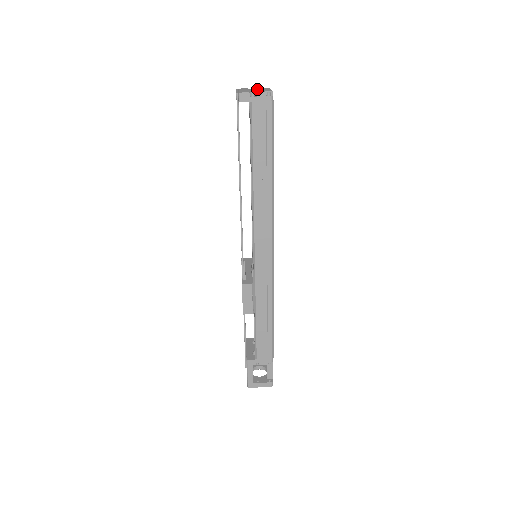
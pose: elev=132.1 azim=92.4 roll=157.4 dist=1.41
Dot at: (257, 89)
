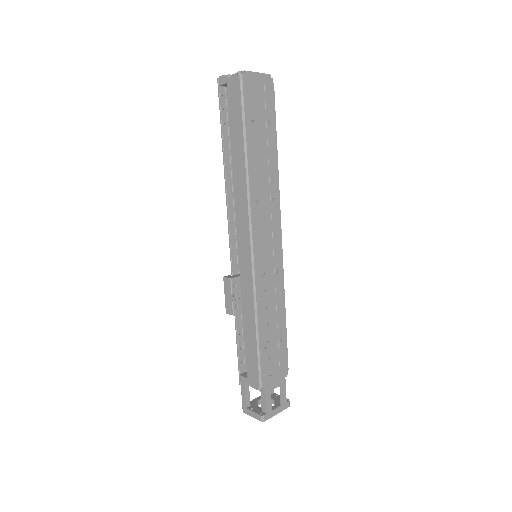
Dot at: occluded
